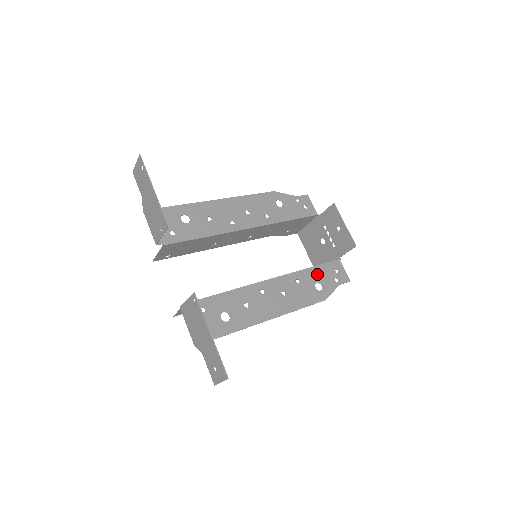
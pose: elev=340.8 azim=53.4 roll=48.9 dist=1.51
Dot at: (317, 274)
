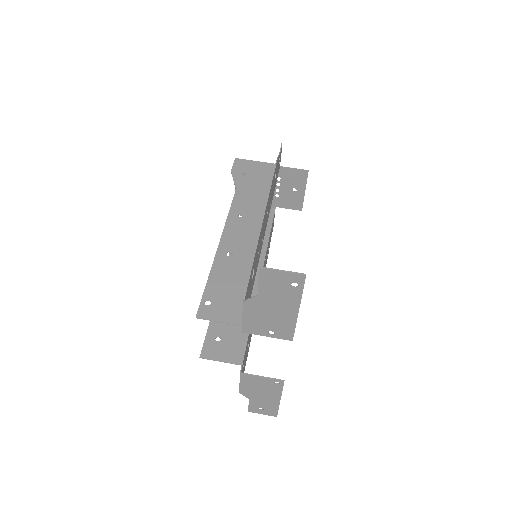
Dot at: occluded
